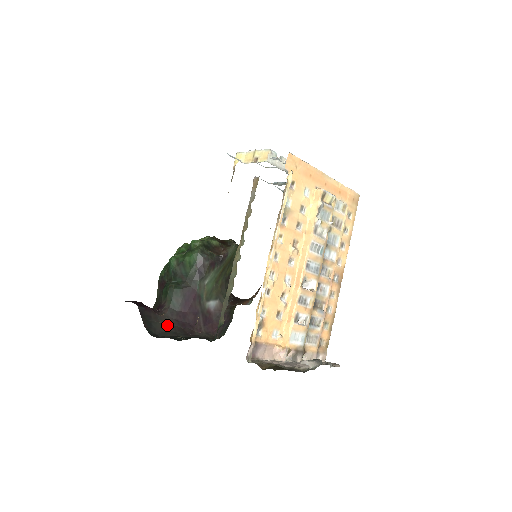
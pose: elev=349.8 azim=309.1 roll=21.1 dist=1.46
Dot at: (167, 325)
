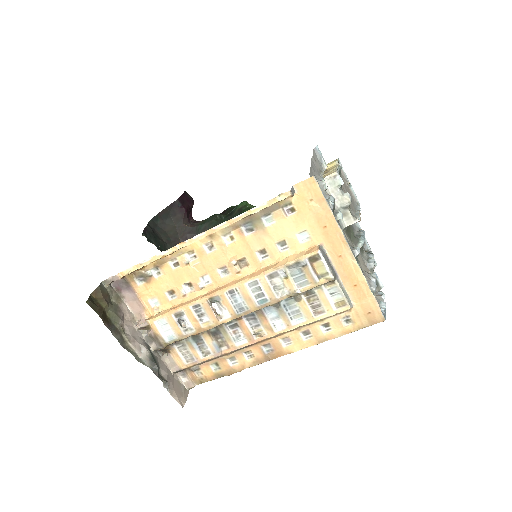
Dot at: (176, 232)
